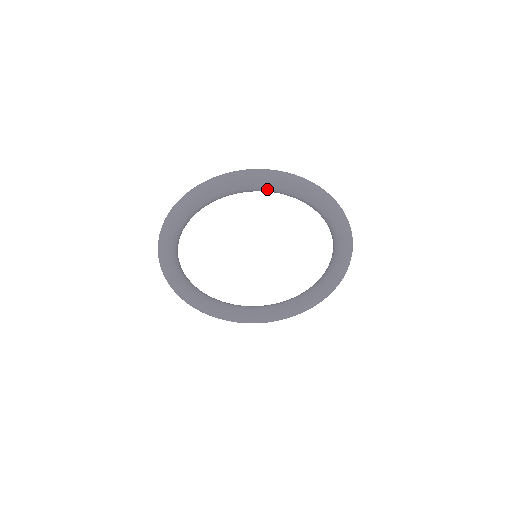
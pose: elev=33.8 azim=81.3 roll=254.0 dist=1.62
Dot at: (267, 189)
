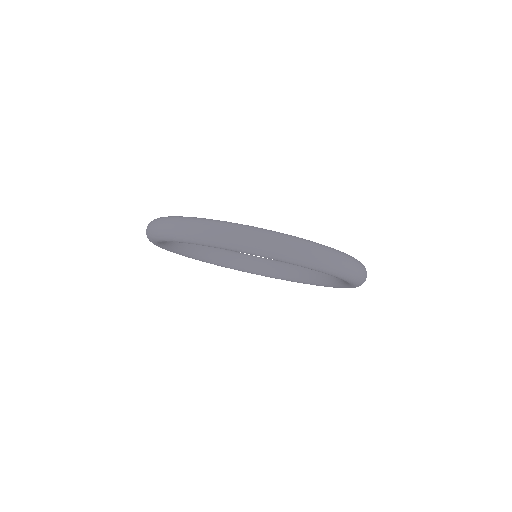
Dot at: occluded
